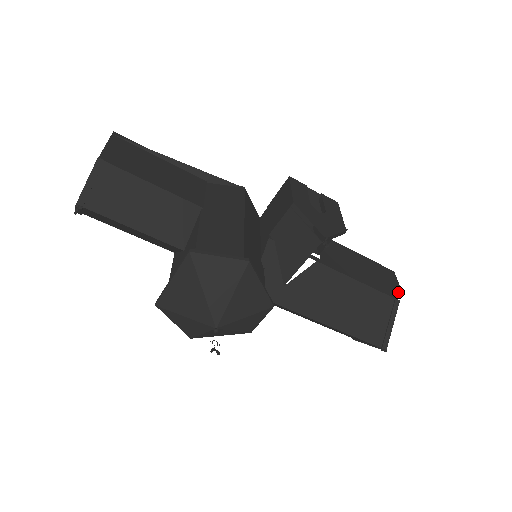
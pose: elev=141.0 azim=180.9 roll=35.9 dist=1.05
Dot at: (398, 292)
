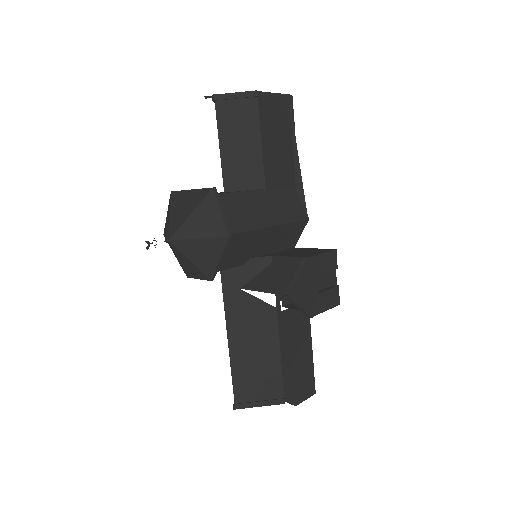
Dot at: (294, 401)
